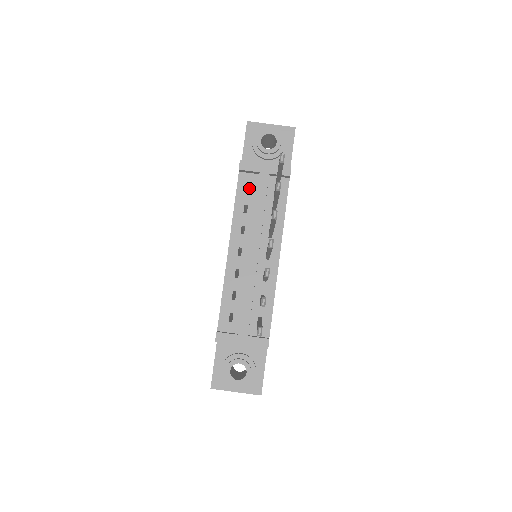
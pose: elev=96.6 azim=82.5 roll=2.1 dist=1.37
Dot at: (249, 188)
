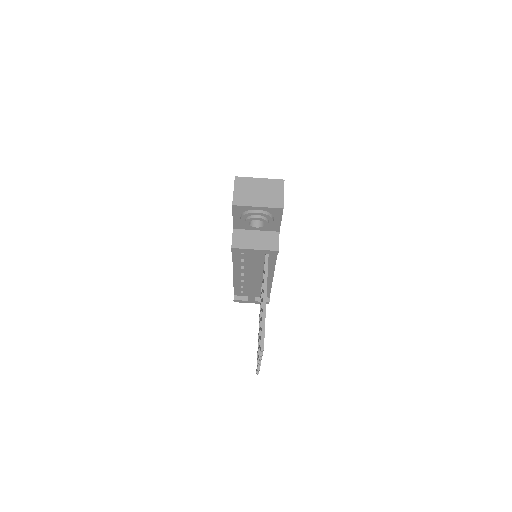
Dot at: occluded
